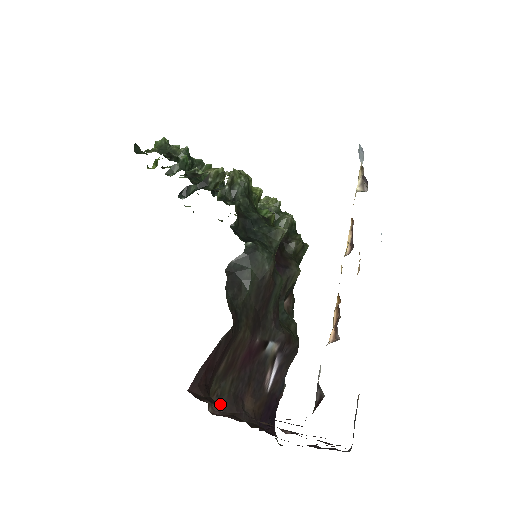
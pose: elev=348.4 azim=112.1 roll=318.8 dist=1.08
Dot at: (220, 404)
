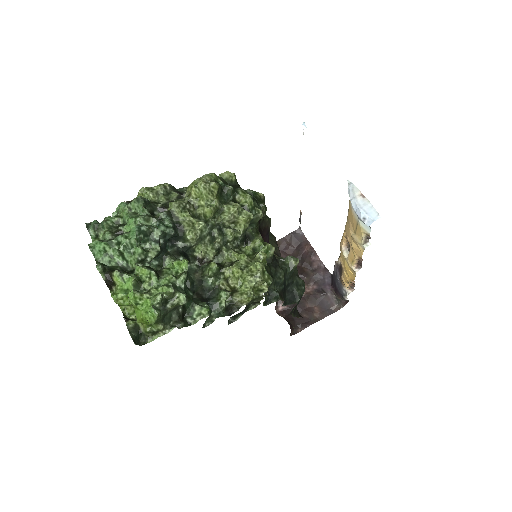
Dot at: (276, 305)
